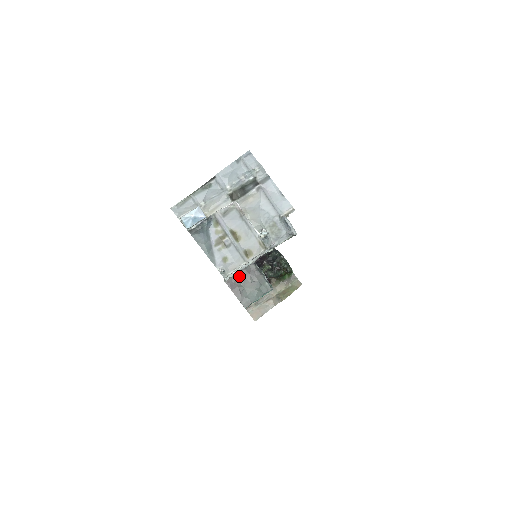
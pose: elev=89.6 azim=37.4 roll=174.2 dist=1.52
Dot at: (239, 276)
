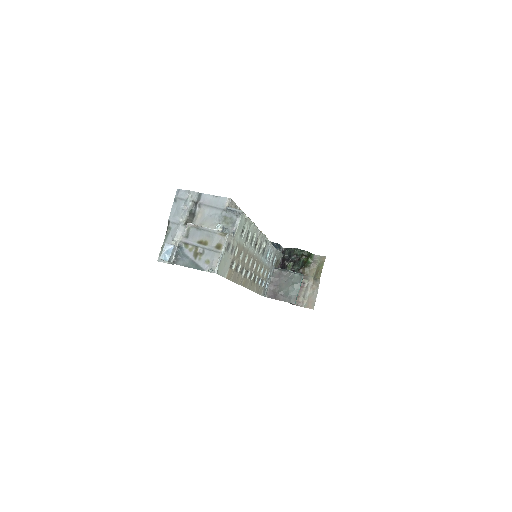
Dot at: (273, 285)
